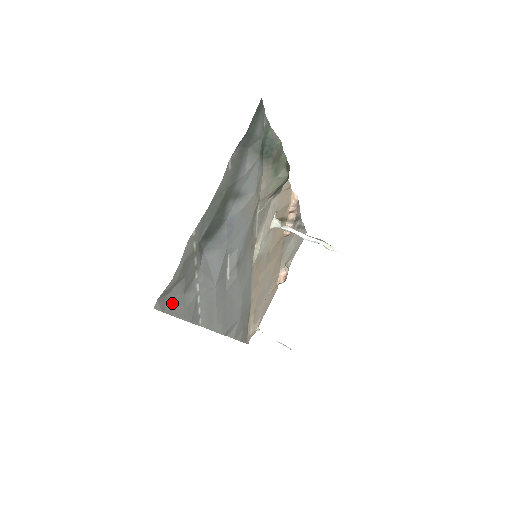
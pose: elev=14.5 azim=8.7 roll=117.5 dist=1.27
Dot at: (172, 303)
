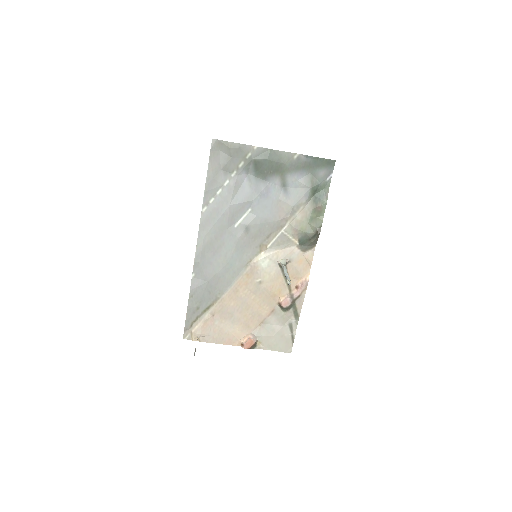
Dot at: (216, 158)
